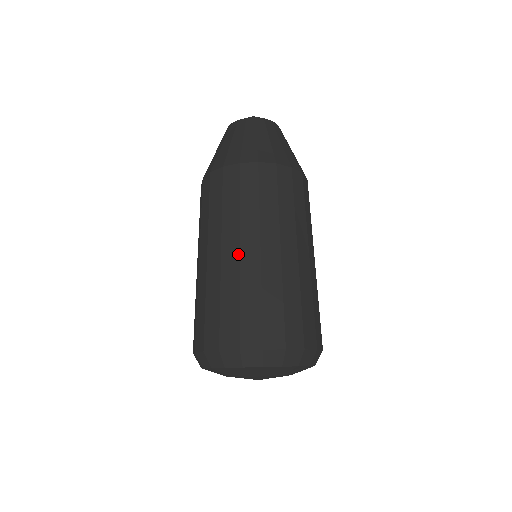
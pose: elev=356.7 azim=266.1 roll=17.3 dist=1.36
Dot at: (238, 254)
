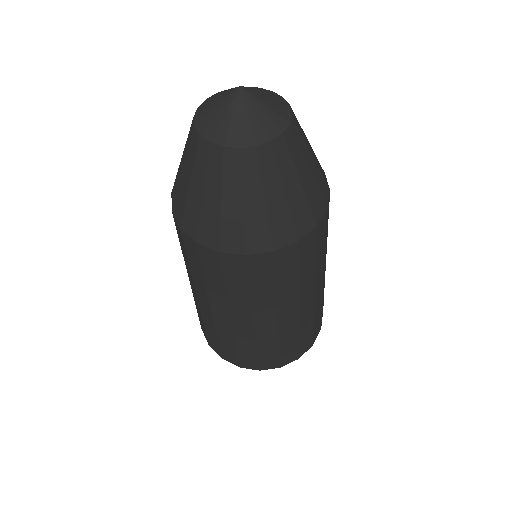
Dot at: (297, 314)
